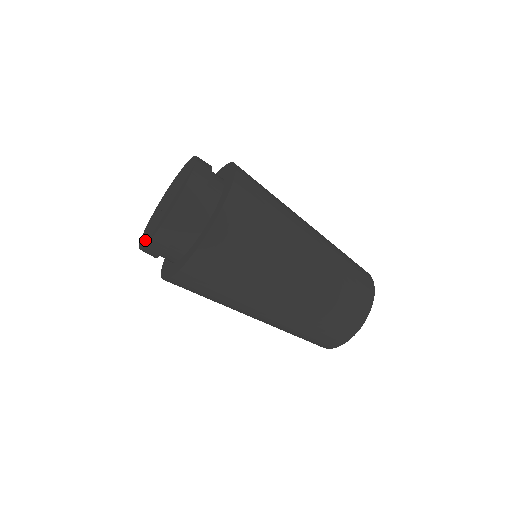
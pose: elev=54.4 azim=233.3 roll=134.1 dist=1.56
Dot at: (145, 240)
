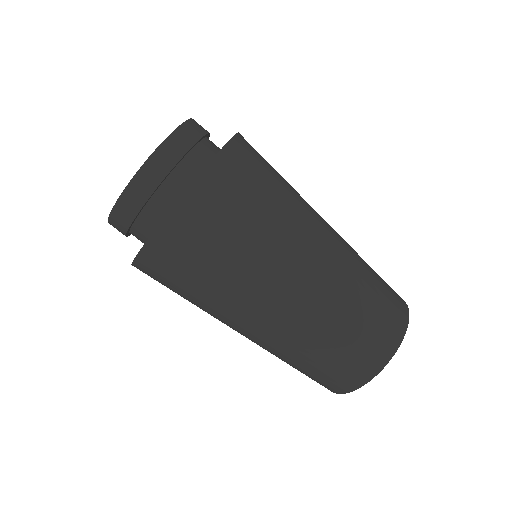
Dot at: occluded
